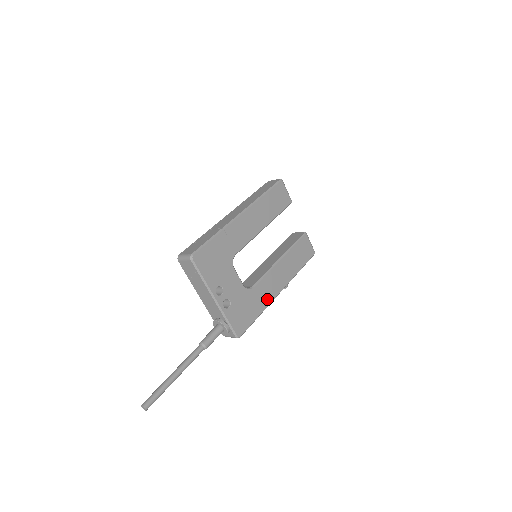
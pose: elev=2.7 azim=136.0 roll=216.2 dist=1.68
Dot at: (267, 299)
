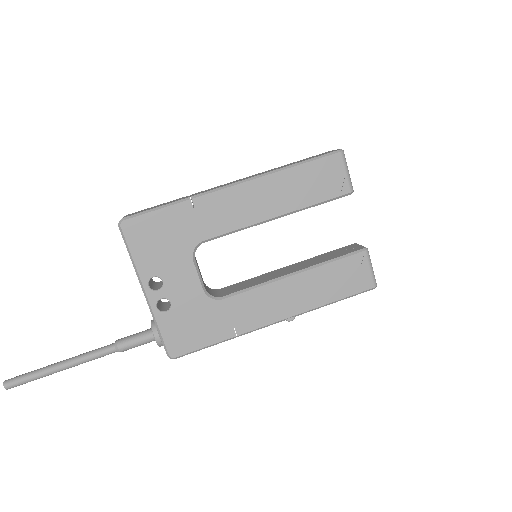
Dot at: (244, 324)
